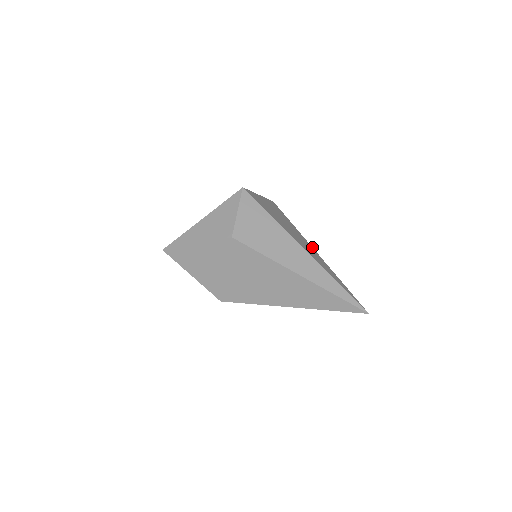
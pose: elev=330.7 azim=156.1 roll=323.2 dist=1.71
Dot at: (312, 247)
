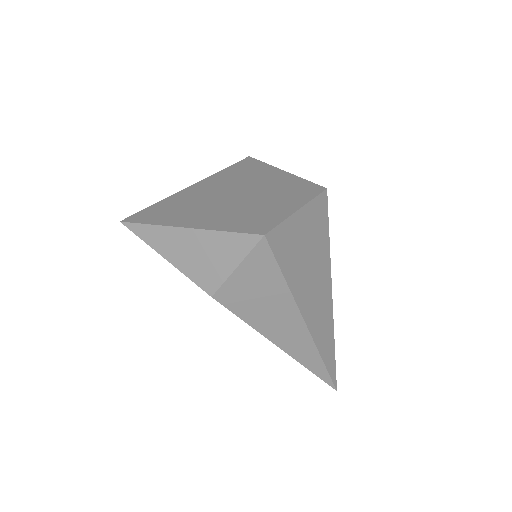
Dot at: occluded
